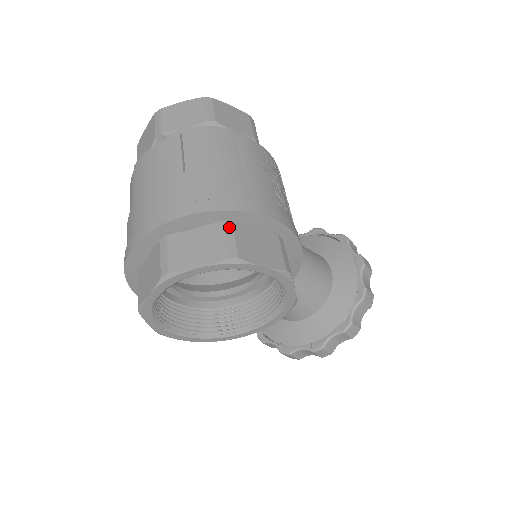
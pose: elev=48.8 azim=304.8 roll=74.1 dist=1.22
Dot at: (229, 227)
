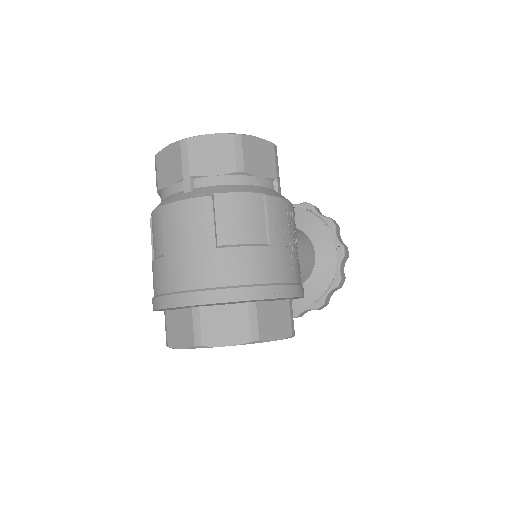
Dot at: (253, 309)
